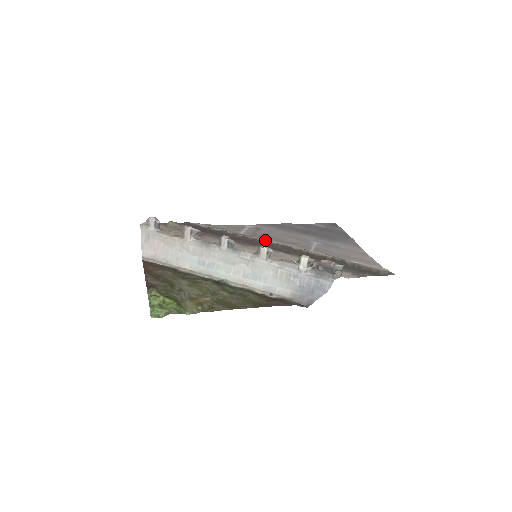
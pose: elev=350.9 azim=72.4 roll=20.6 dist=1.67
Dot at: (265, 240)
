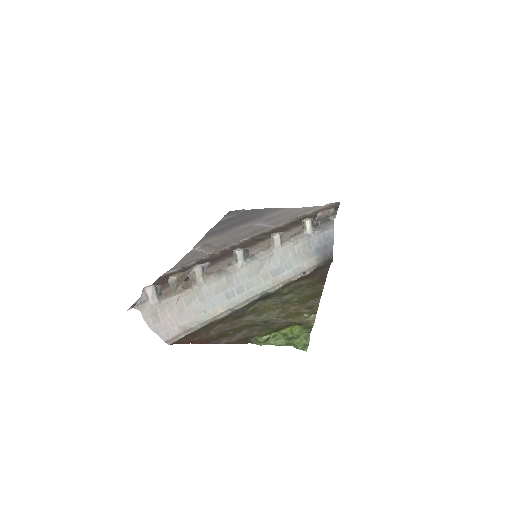
Dot at: (239, 242)
